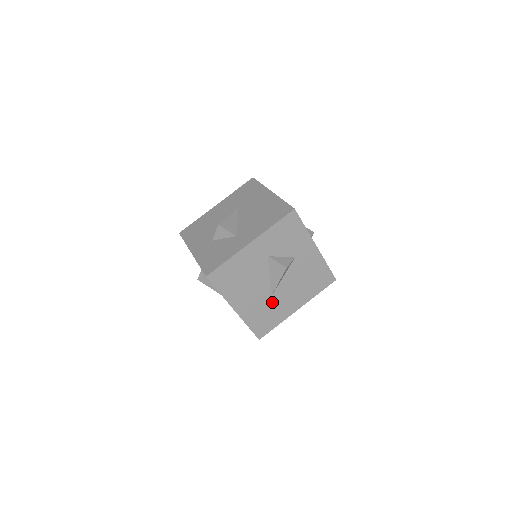
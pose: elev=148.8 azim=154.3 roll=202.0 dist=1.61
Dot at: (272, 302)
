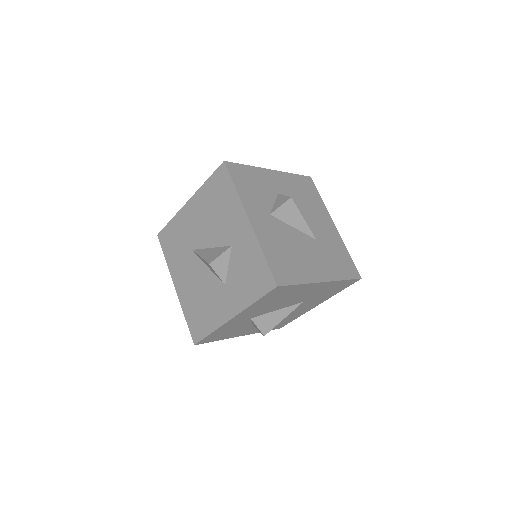
Dot at: (322, 242)
